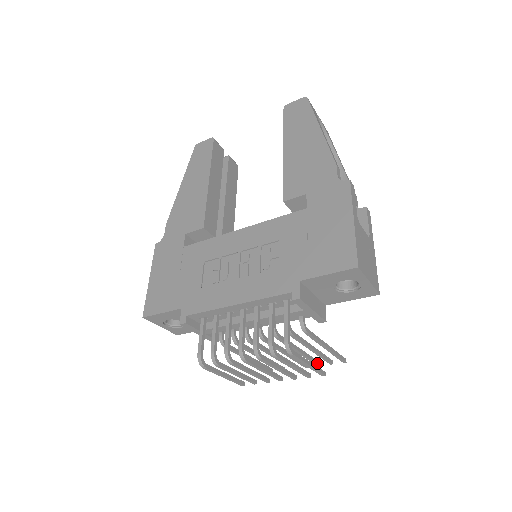
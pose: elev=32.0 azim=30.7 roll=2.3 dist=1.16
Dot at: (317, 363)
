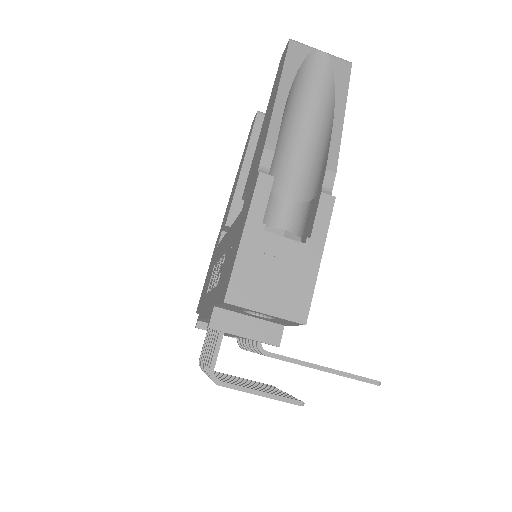
Dot at: occluded
